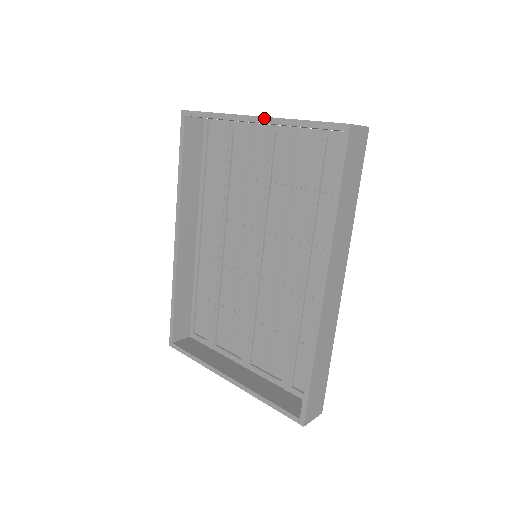
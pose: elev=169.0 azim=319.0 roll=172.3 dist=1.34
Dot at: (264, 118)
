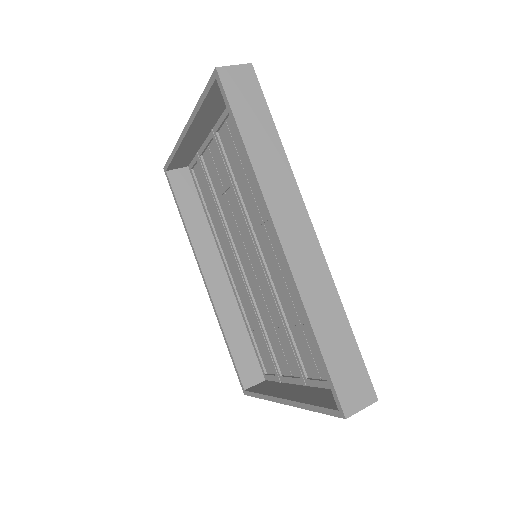
Dot at: (187, 123)
